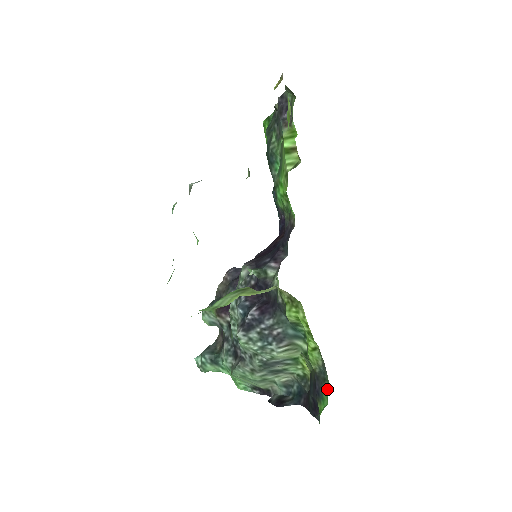
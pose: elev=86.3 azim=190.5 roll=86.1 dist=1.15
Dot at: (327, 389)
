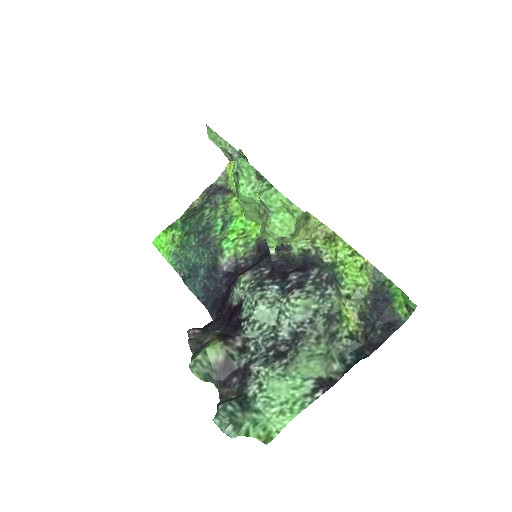
Dot at: (391, 284)
